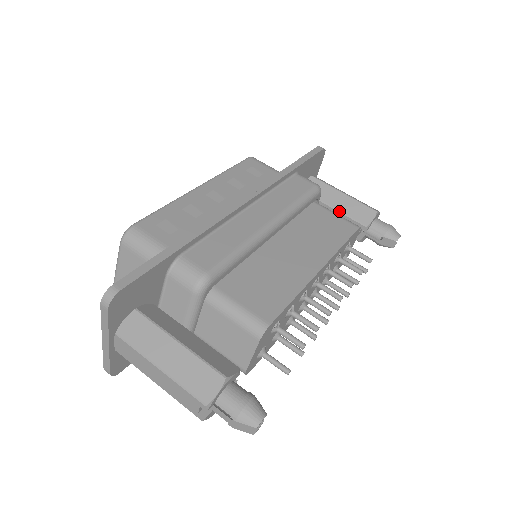
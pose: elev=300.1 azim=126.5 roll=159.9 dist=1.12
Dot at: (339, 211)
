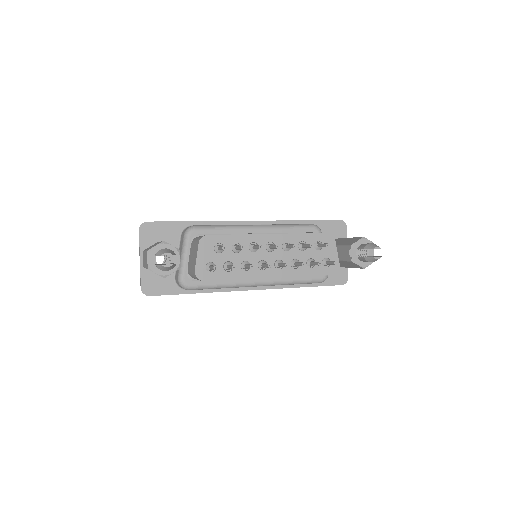
Dot at: (339, 245)
